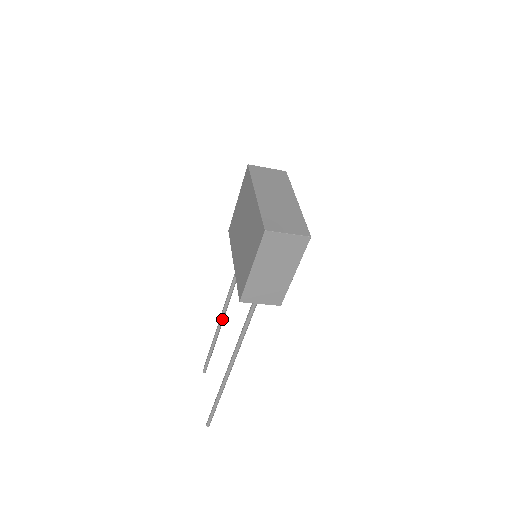
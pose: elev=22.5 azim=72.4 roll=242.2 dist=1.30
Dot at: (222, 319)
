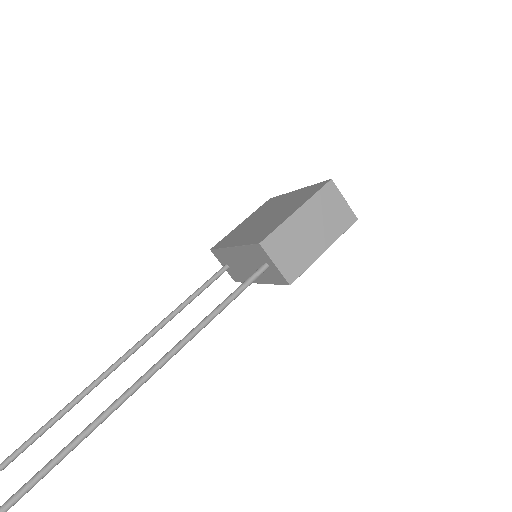
Dot at: (121, 361)
